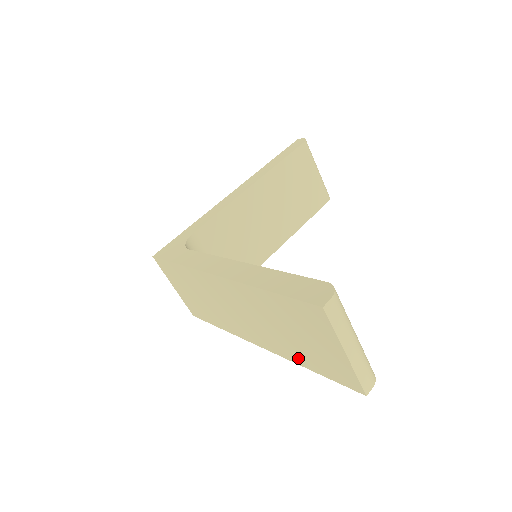
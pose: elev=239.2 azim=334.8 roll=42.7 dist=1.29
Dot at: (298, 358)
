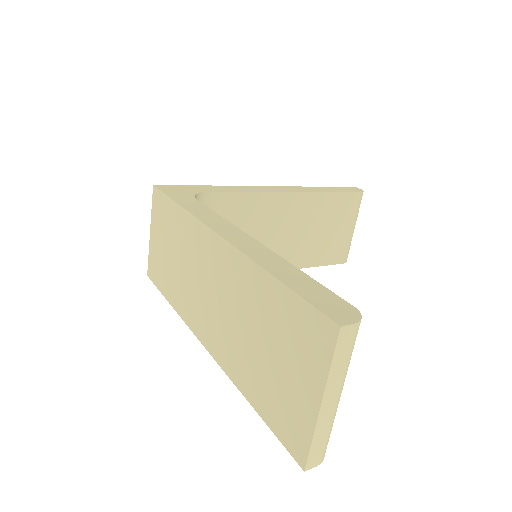
Dot at: (245, 380)
